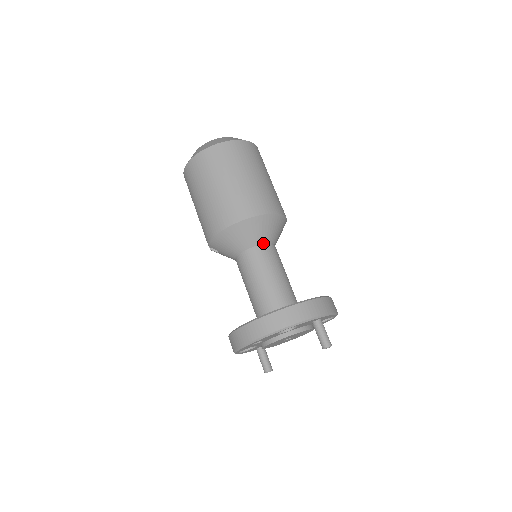
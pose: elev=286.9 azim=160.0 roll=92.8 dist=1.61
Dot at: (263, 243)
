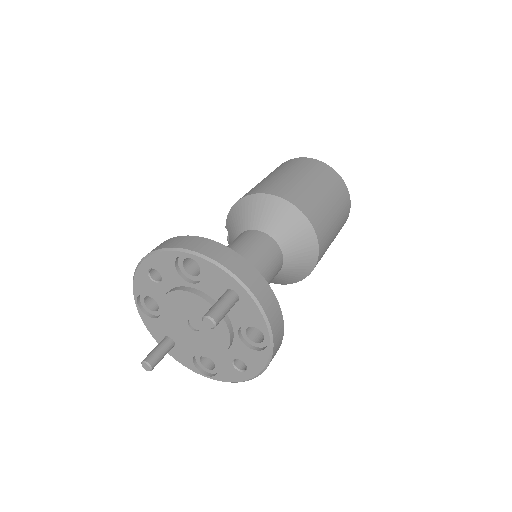
Dot at: (269, 234)
